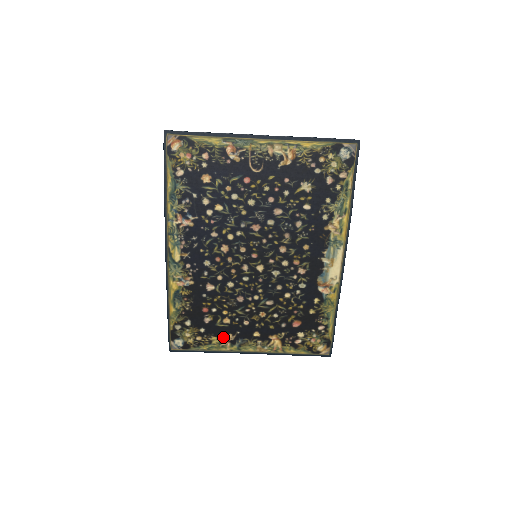
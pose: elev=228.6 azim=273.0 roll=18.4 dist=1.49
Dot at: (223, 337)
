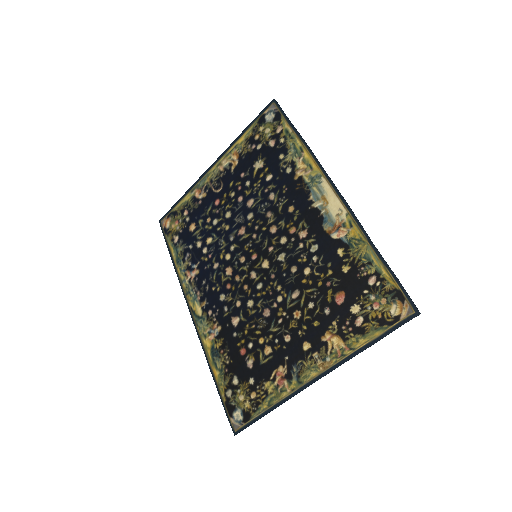
Dot at: (275, 376)
